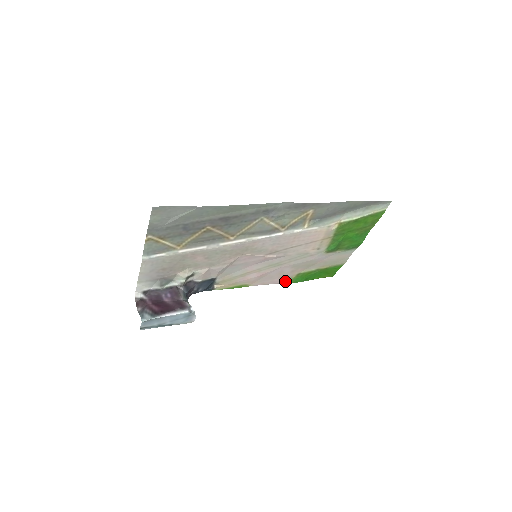
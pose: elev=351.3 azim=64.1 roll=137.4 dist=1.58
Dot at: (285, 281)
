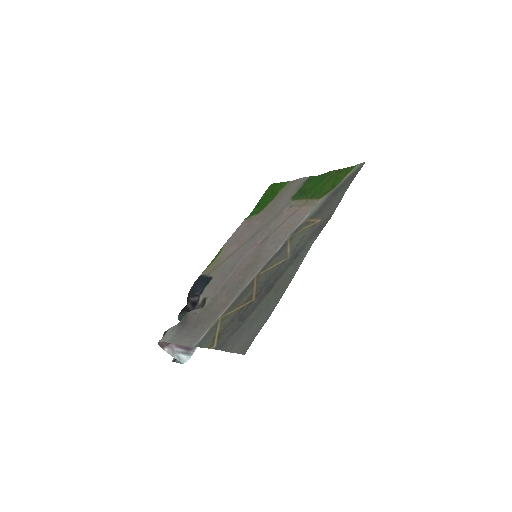
Dot at: (245, 221)
